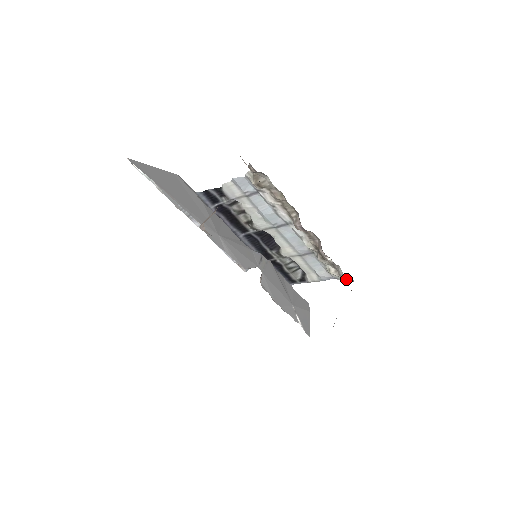
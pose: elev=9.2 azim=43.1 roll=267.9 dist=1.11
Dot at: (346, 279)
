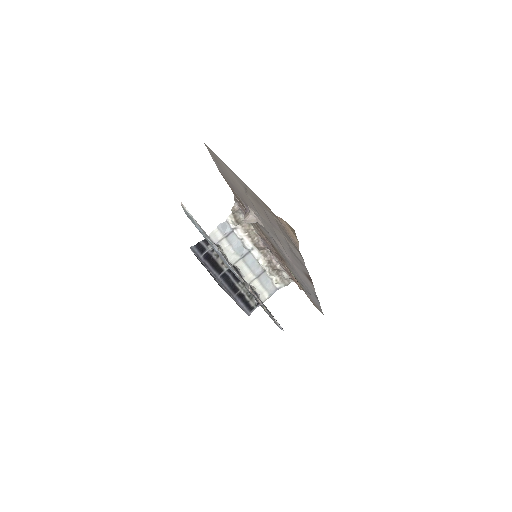
Dot at: (287, 282)
